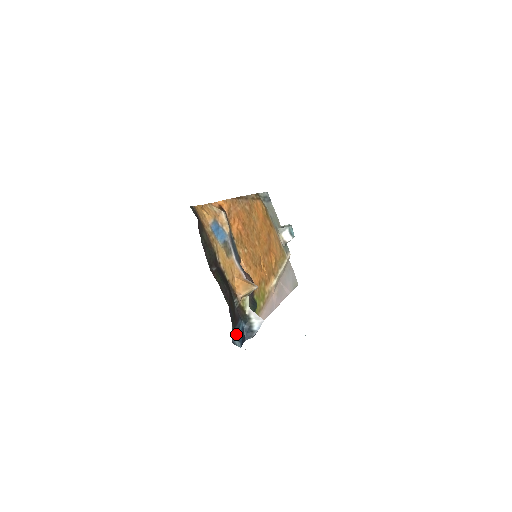
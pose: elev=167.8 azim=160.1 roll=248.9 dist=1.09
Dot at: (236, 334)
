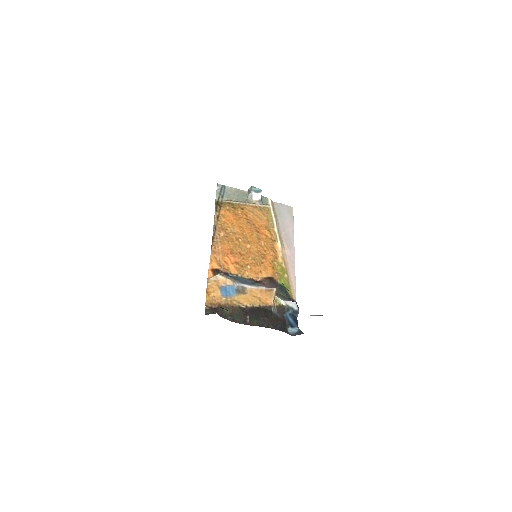
Dot at: (290, 325)
